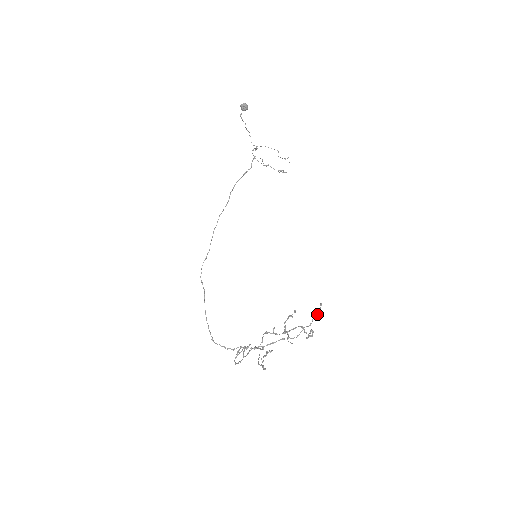
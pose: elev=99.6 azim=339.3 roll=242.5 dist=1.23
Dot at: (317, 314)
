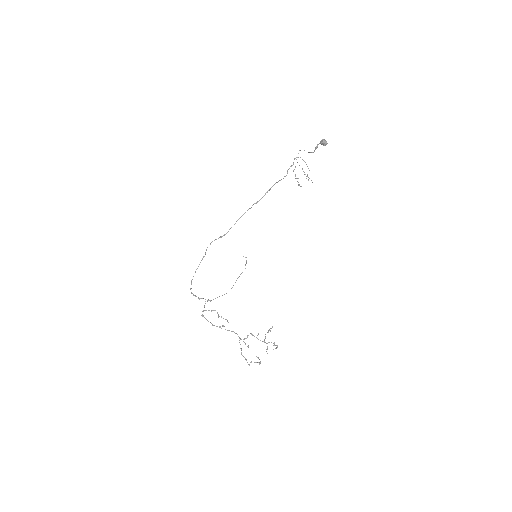
Dot at: occluded
